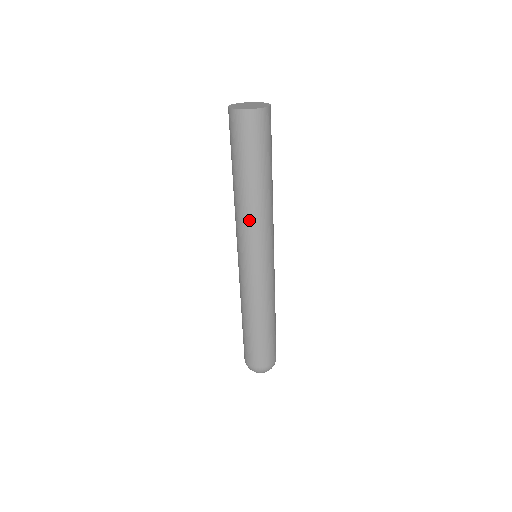
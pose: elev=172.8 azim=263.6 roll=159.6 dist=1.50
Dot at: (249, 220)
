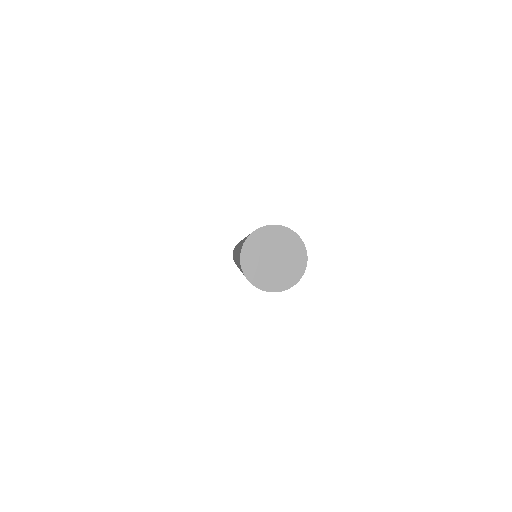
Dot at: occluded
